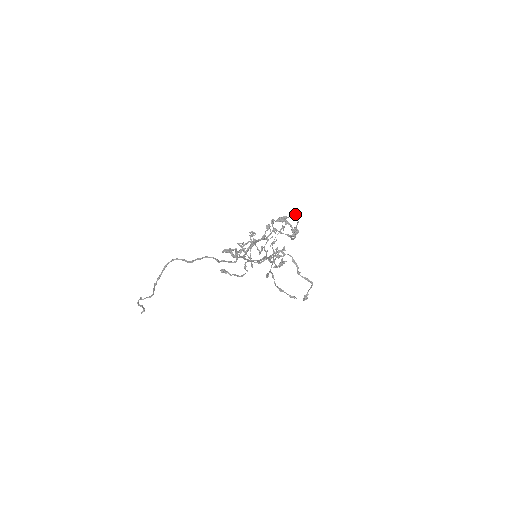
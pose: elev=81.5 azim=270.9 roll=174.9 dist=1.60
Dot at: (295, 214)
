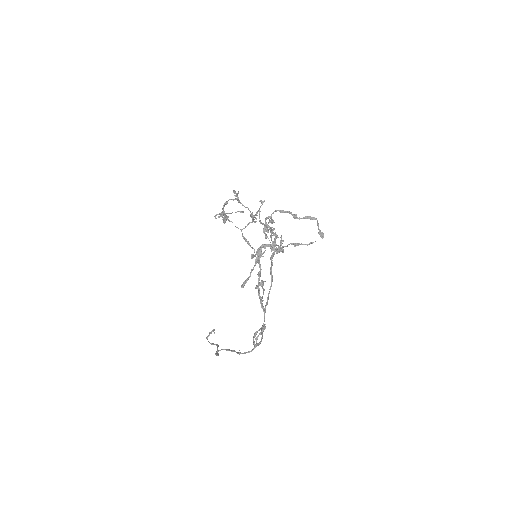
Dot at: occluded
